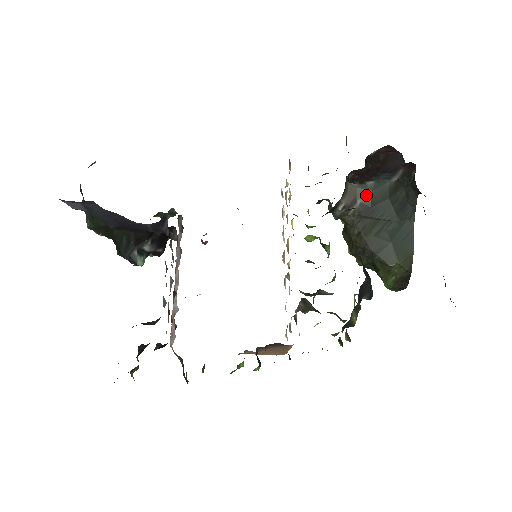
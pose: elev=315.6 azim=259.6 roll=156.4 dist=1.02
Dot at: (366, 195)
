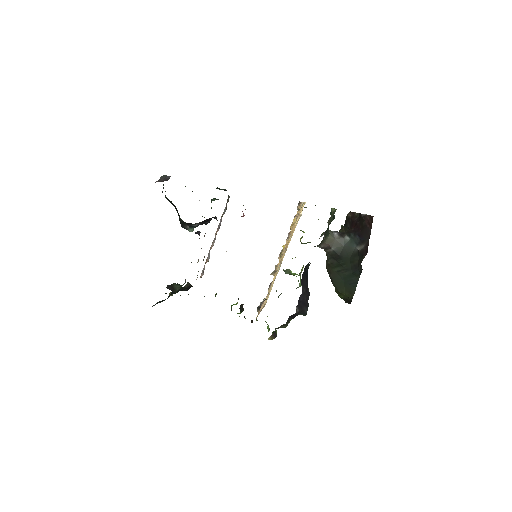
Dot at: (339, 247)
